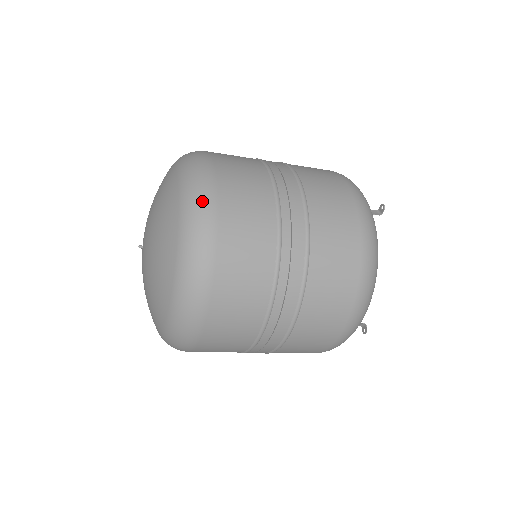
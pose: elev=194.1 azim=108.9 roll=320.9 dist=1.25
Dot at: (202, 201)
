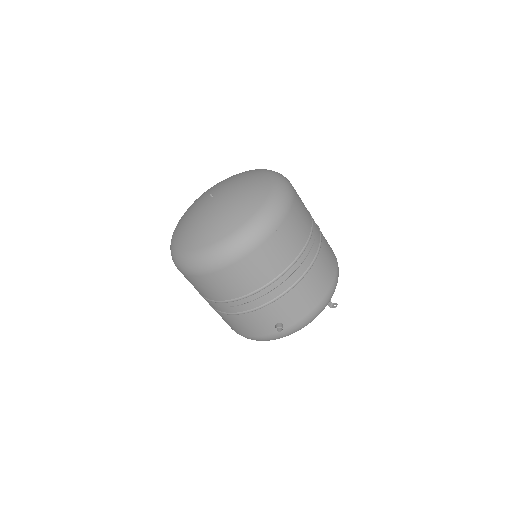
Dot at: occluded
